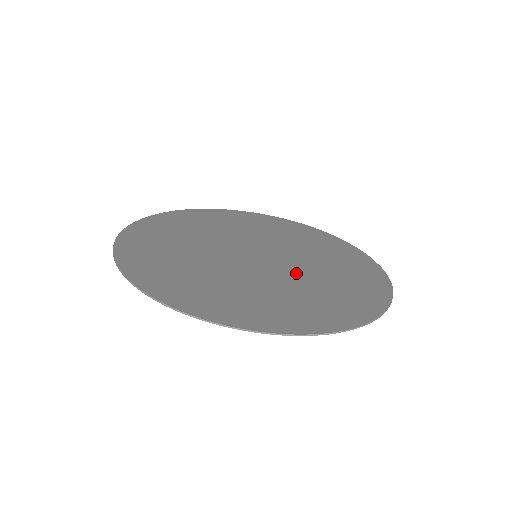
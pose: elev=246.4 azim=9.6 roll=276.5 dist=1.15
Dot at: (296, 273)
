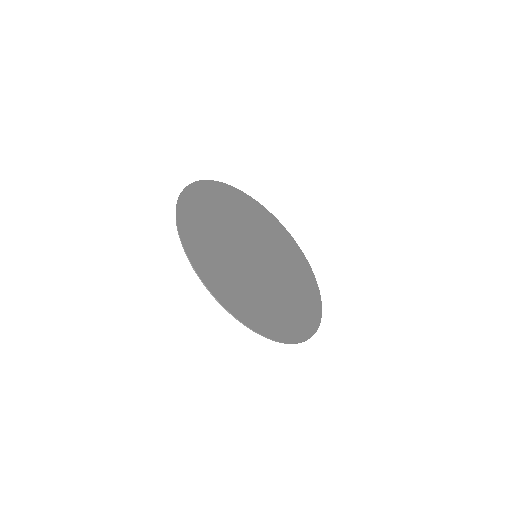
Dot at: (276, 283)
